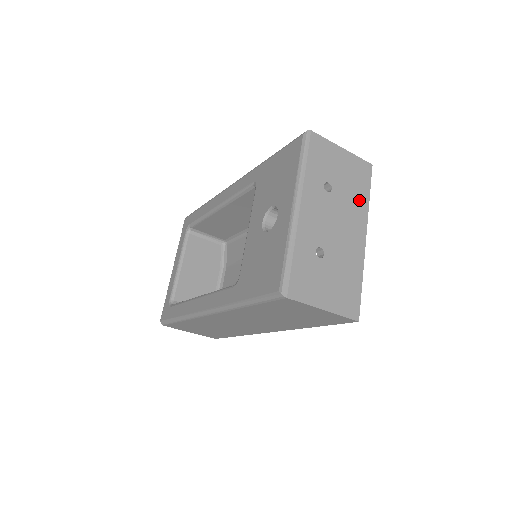
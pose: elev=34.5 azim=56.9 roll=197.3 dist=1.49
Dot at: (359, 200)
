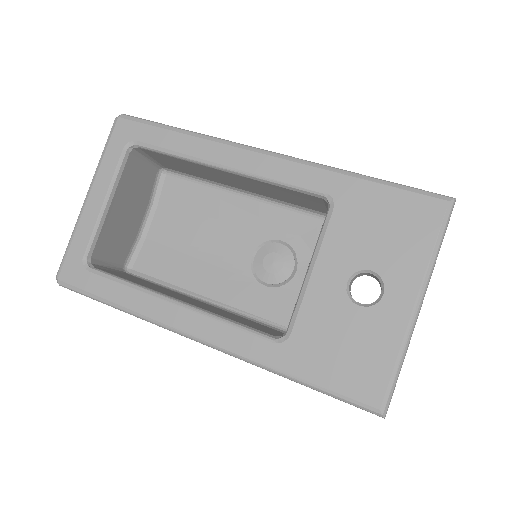
Dot at: occluded
